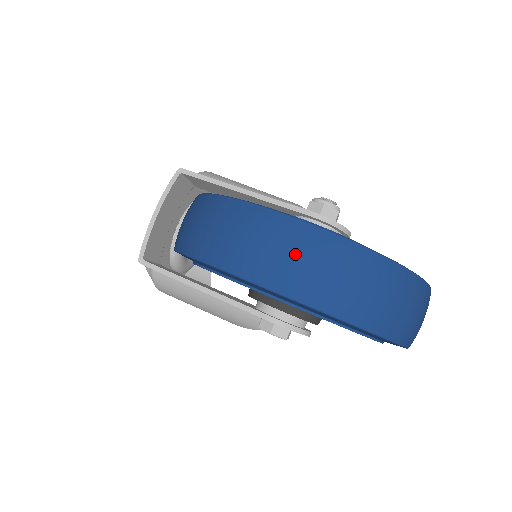
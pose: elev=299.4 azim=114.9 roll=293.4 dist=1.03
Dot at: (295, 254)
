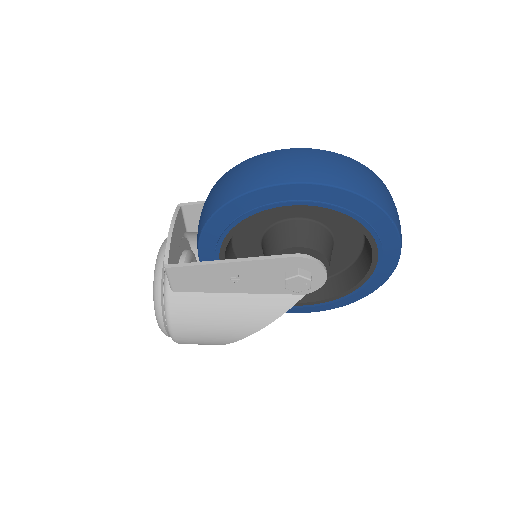
Dot at: (308, 161)
